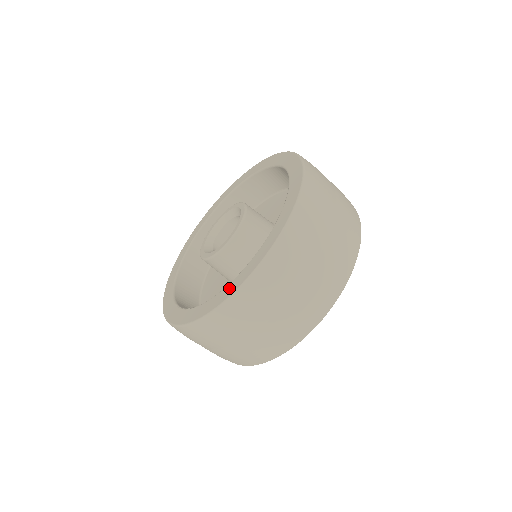
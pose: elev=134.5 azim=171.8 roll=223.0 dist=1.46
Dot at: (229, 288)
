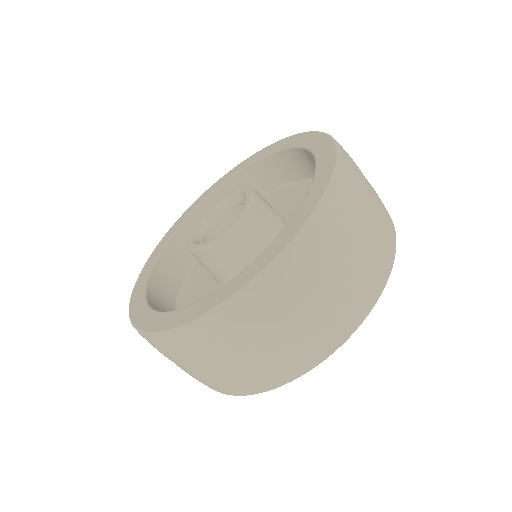
Dot at: (195, 308)
